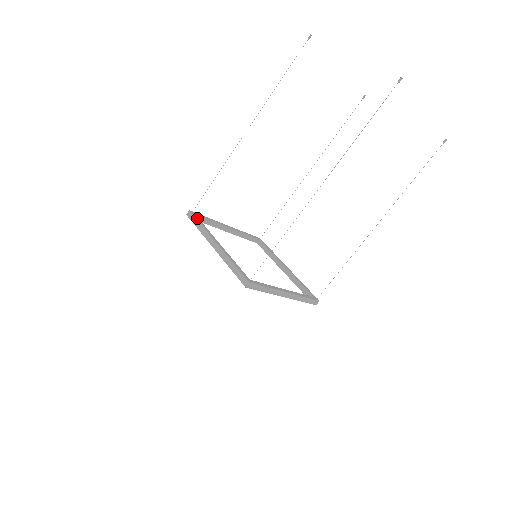
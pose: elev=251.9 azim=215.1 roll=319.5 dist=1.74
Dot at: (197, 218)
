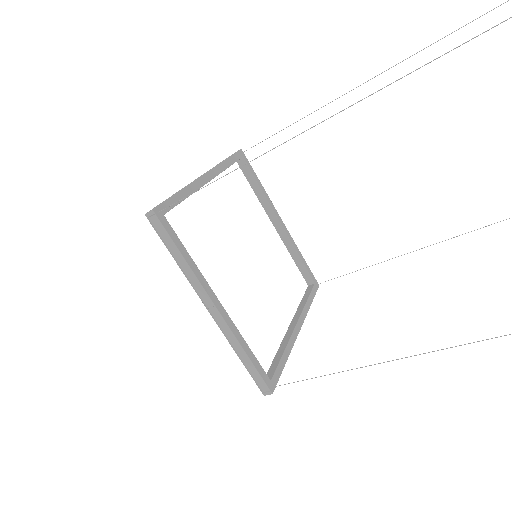
Dot at: (171, 232)
